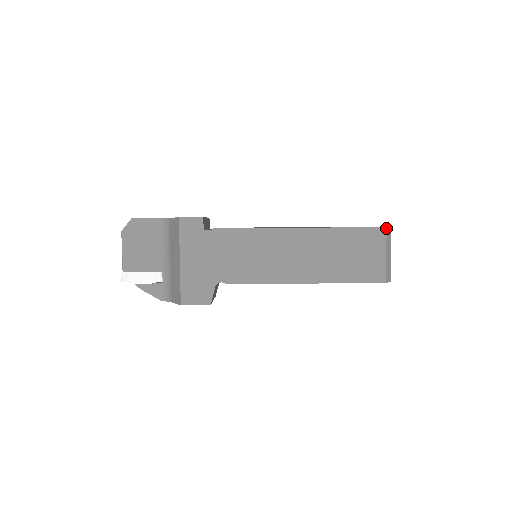
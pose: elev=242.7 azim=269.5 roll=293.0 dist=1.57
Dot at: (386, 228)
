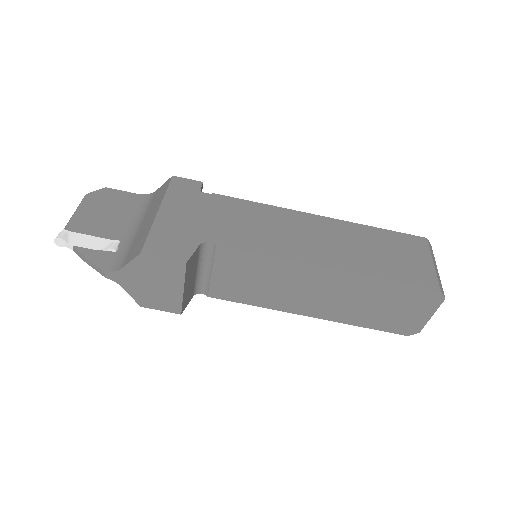
Dot at: (427, 239)
